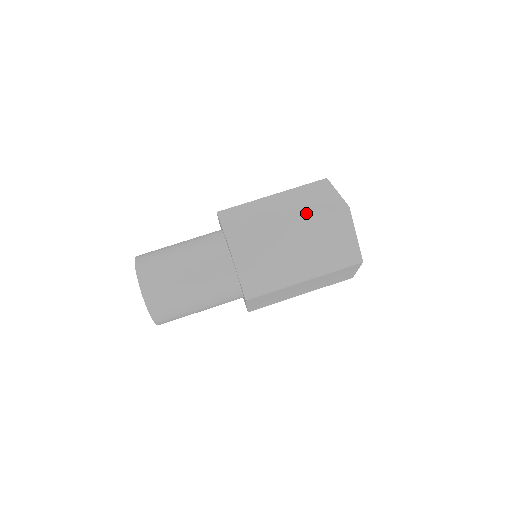
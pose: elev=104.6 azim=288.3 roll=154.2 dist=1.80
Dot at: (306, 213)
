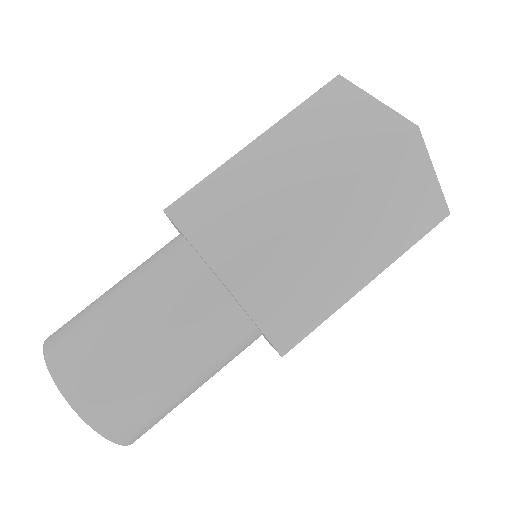
Dot at: (342, 164)
